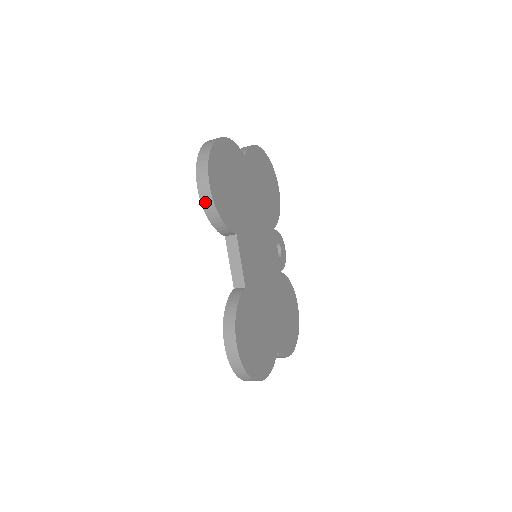
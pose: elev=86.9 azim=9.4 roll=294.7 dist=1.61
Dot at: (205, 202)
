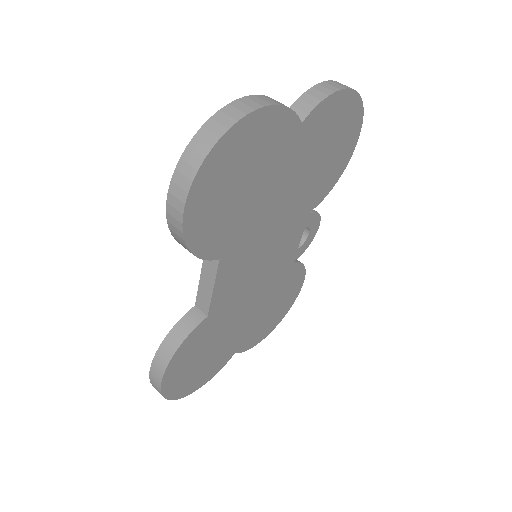
Dot at: (172, 226)
